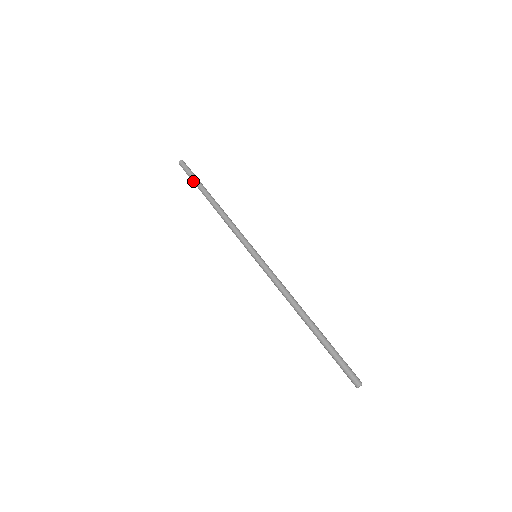
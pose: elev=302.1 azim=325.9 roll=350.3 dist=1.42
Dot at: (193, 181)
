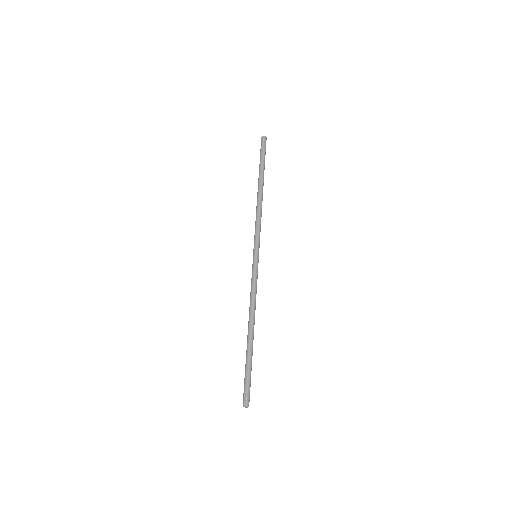
Dot at: (262, 160)
